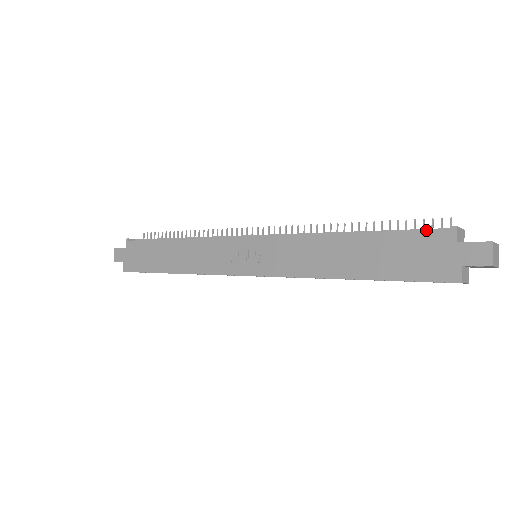
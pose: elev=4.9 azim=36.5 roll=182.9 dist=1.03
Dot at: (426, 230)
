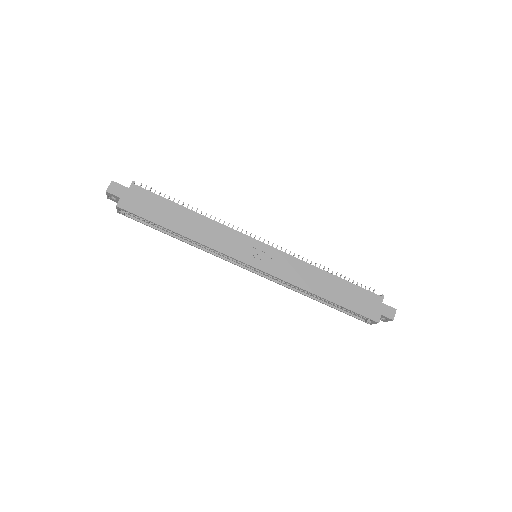
Dot at: occluded
